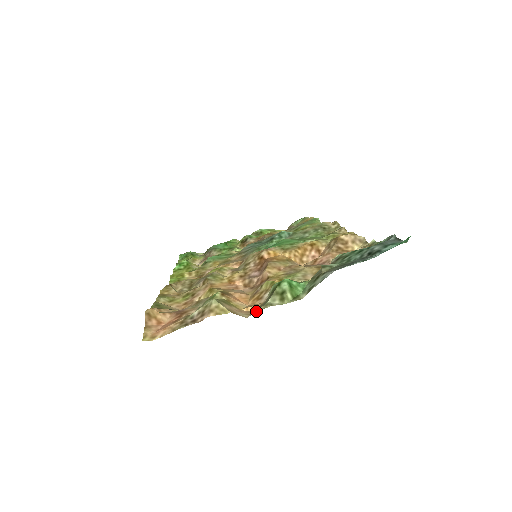
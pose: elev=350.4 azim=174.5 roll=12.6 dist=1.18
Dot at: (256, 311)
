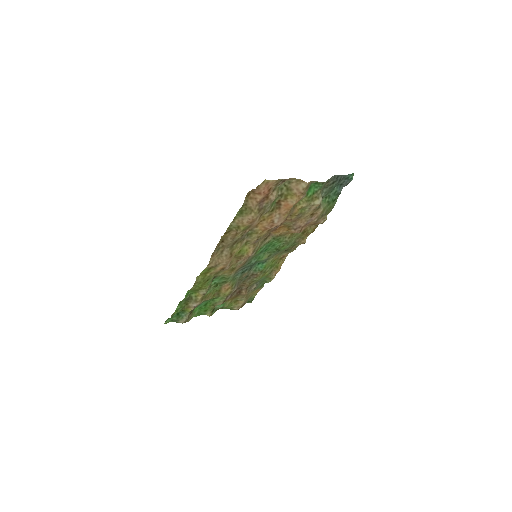
Dot at: (310, 181)
